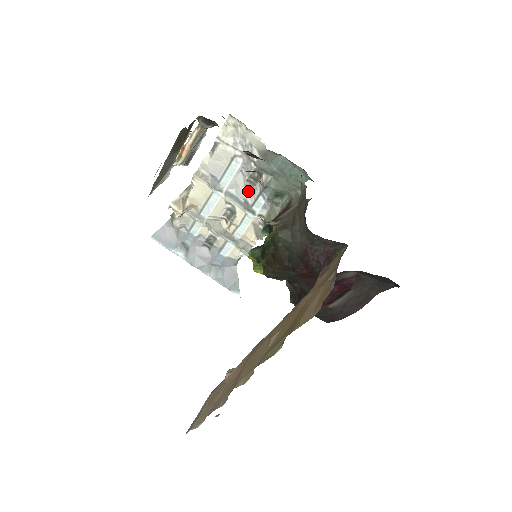
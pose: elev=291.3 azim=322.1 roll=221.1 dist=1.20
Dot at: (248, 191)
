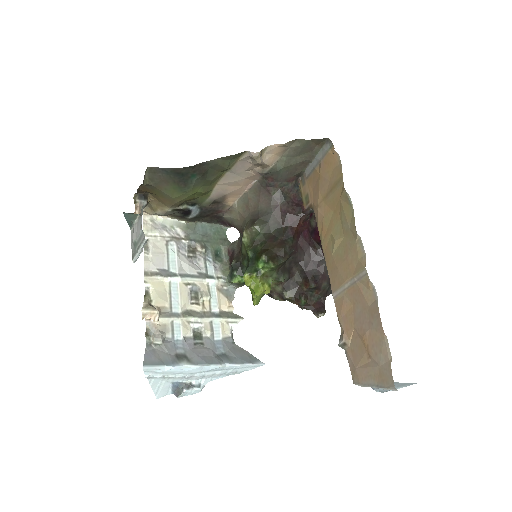
Dot at: (195, 265)
